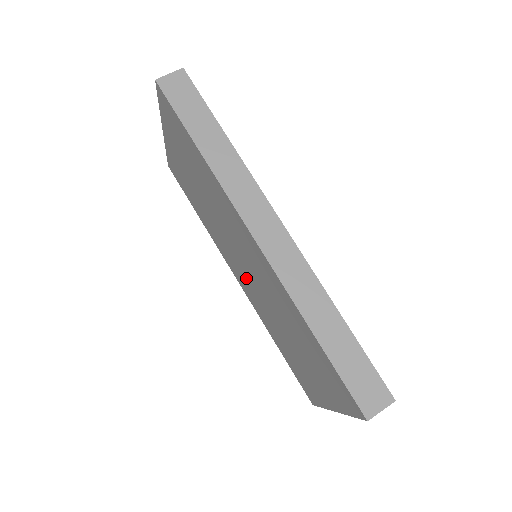
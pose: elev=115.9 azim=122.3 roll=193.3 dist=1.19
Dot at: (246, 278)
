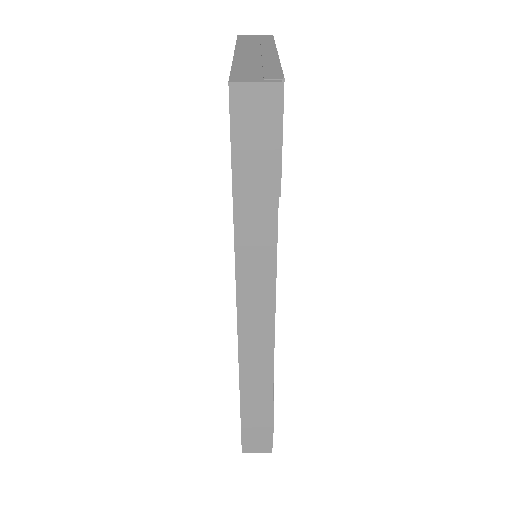
Dot at: occluded
